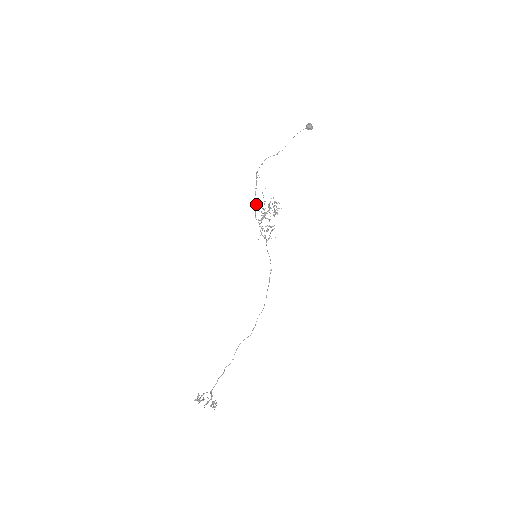
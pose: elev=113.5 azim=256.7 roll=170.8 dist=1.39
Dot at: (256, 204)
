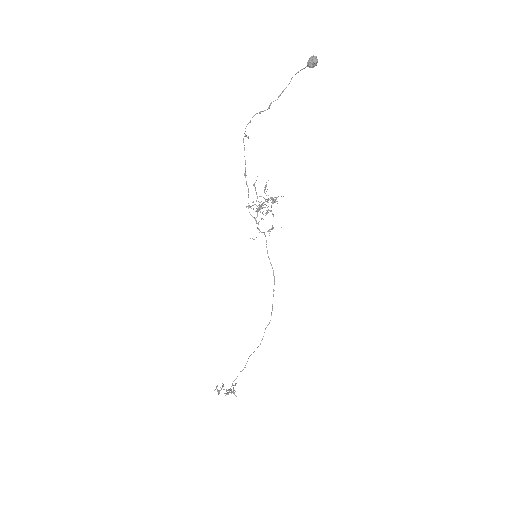
Dot at: (248, 195)
